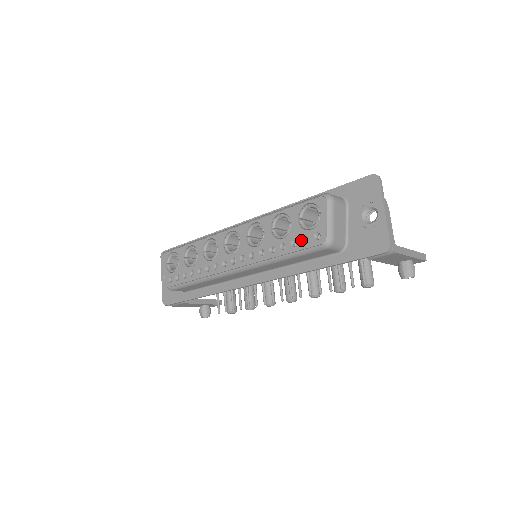
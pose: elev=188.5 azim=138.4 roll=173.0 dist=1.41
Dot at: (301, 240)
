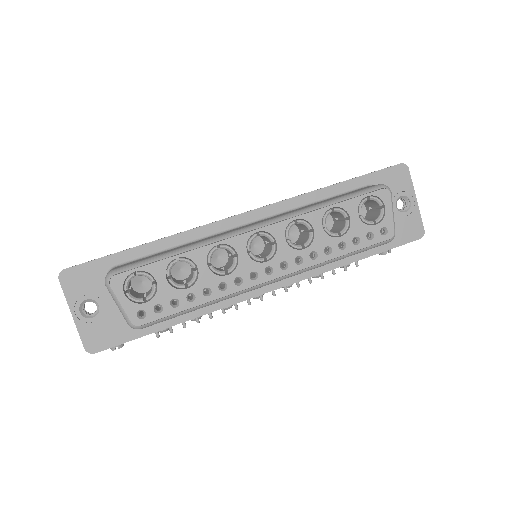
Dot at: (366, 237)
